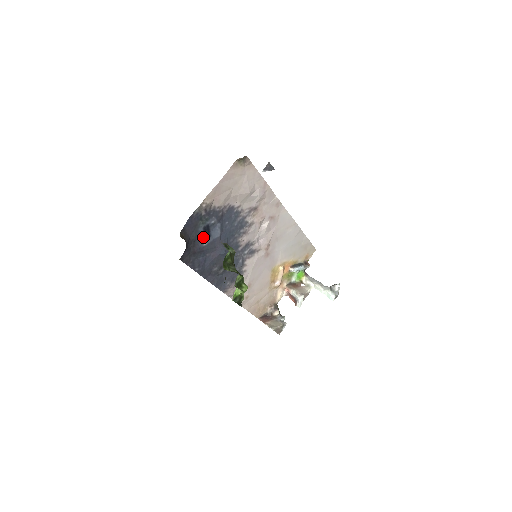
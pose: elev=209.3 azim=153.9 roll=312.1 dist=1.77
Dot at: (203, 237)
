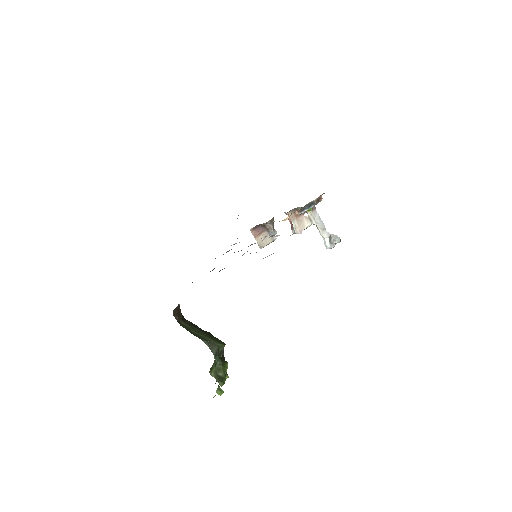
Dot at: occluded
